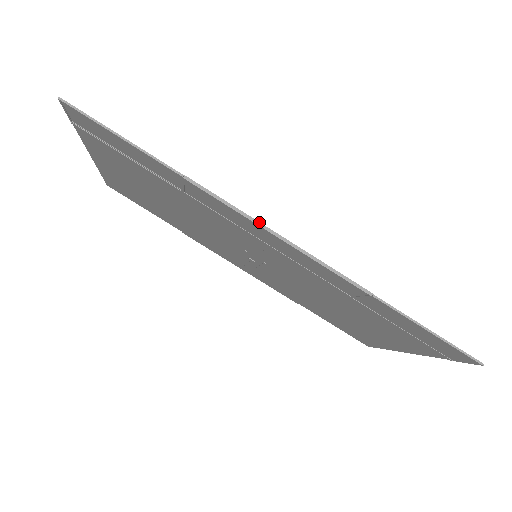
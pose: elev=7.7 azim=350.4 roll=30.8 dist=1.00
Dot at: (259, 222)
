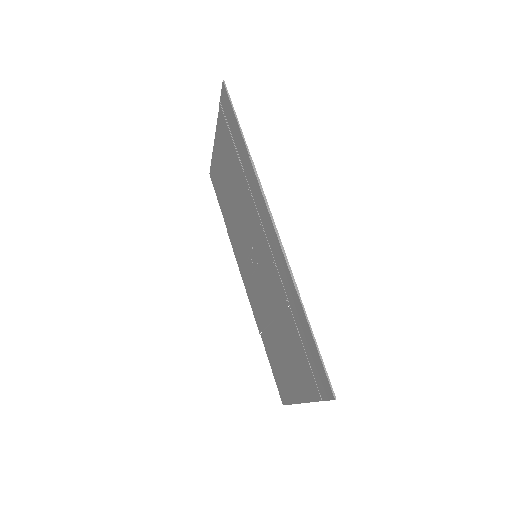
Dot at: occluded
